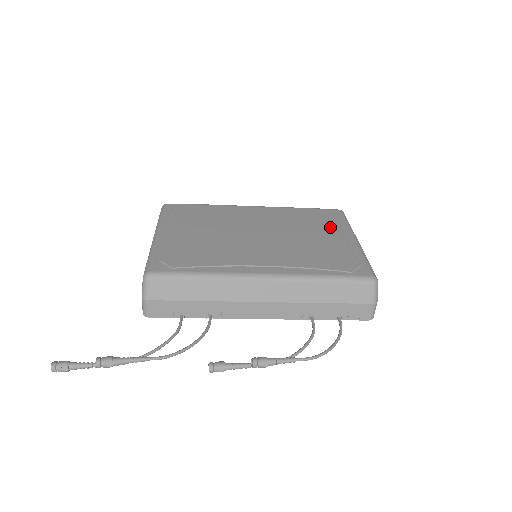
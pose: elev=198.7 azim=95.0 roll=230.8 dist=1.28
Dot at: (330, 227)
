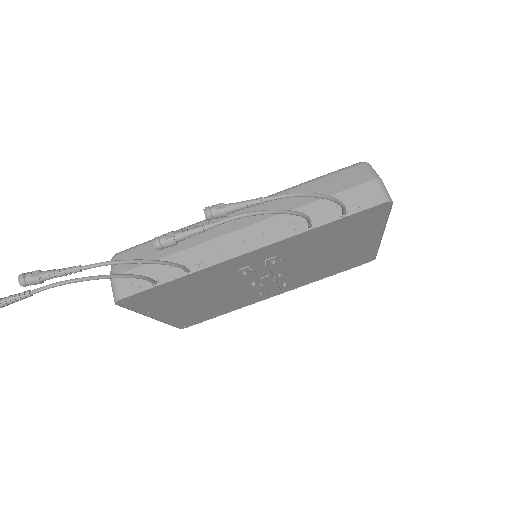
Dot at: occluded
